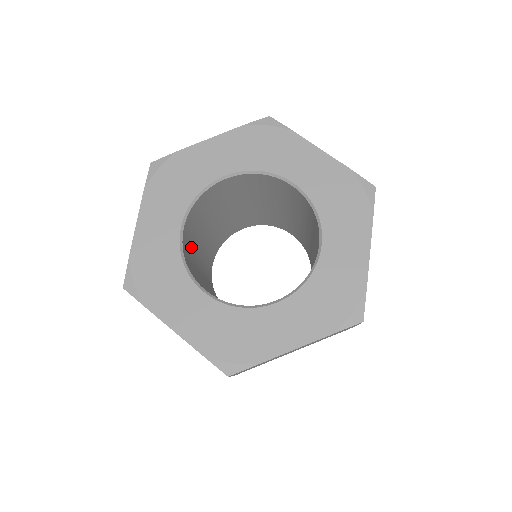
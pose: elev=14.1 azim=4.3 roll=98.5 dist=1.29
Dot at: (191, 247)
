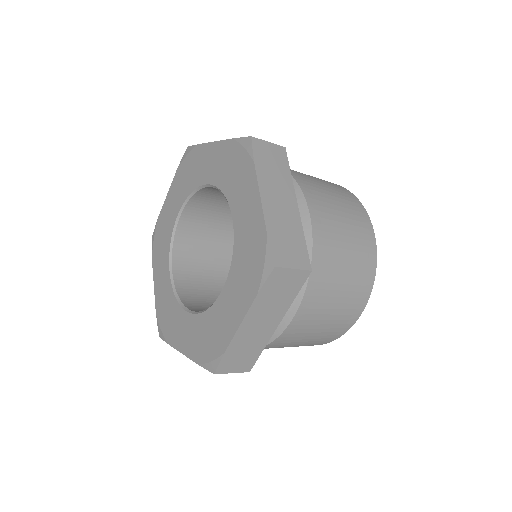
Dot at: (208, 225)
